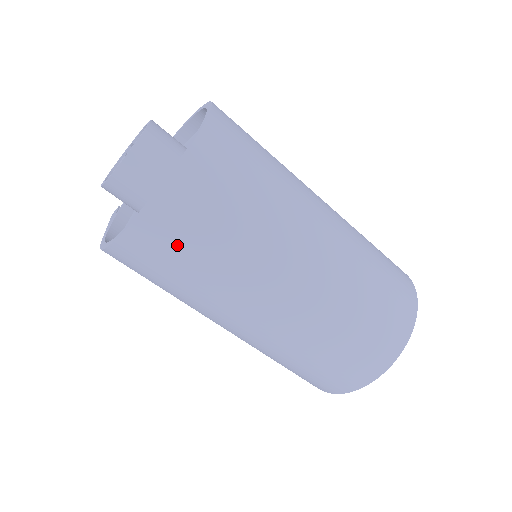
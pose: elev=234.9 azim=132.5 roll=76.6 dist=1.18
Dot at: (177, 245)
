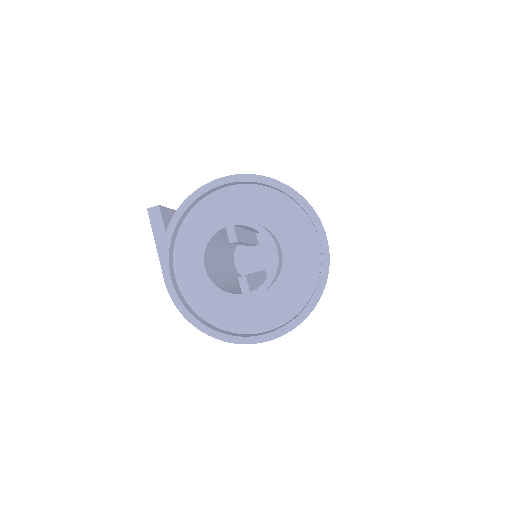
Dot at: occluded
